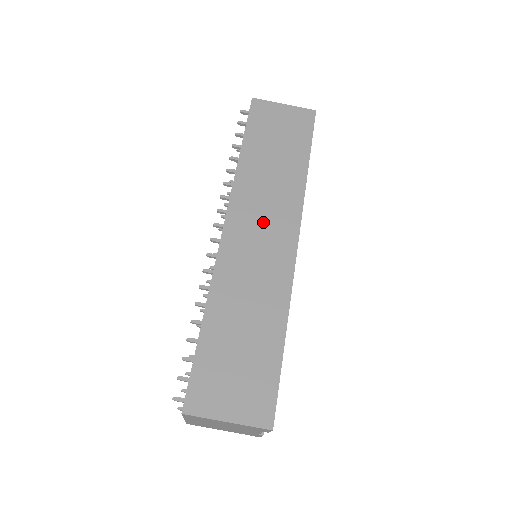
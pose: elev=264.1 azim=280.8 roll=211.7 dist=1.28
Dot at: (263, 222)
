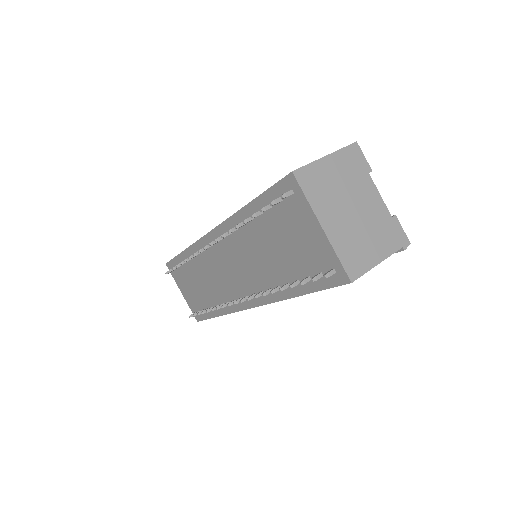
Dot at: occluded
